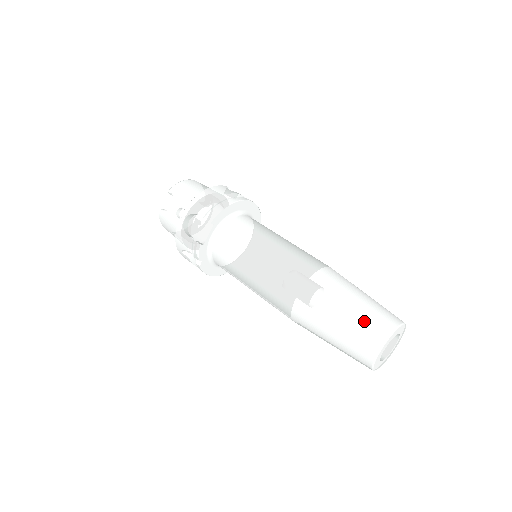
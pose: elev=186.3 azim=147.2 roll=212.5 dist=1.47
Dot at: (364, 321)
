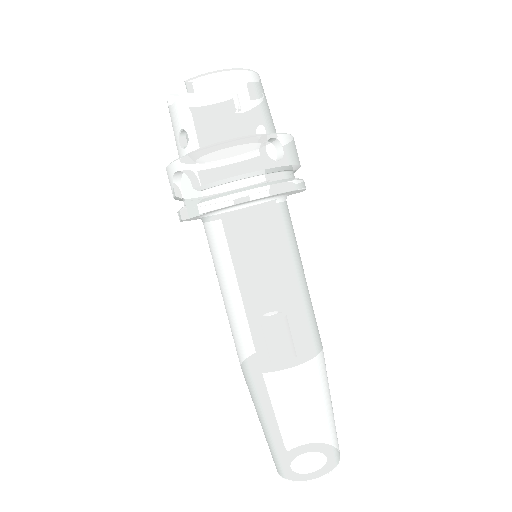
Dot at: (289, 453)
